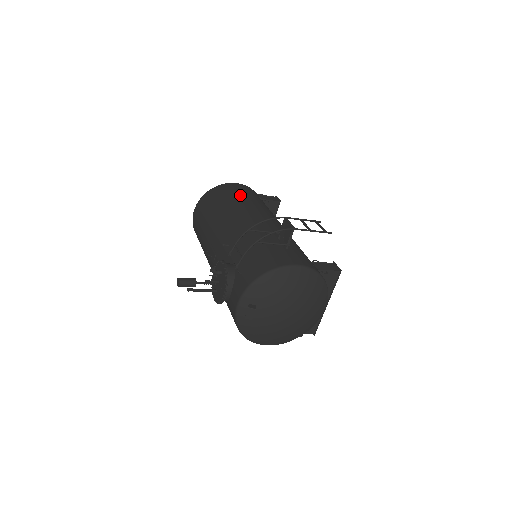
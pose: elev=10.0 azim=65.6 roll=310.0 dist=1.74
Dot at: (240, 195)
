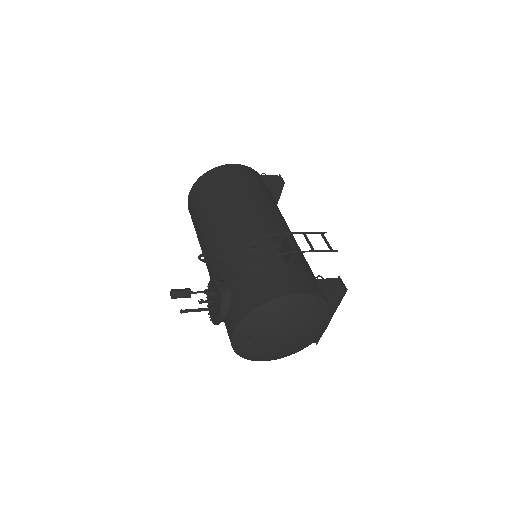
Dot at: (238, 184)
